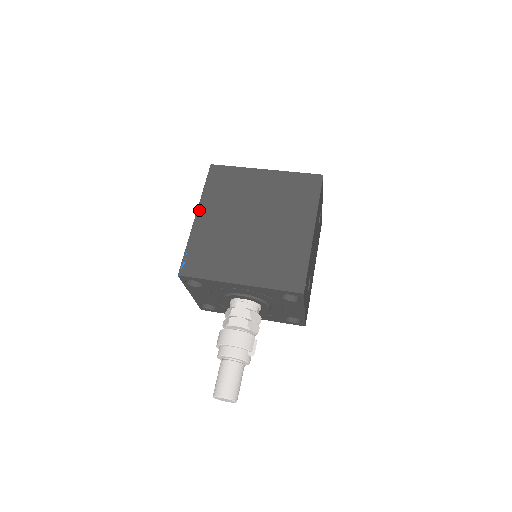
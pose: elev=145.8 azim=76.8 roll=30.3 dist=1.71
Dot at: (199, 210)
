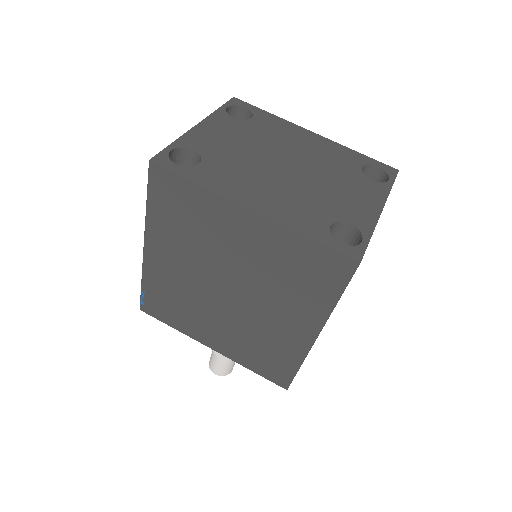
Dot at: (147, 240)
